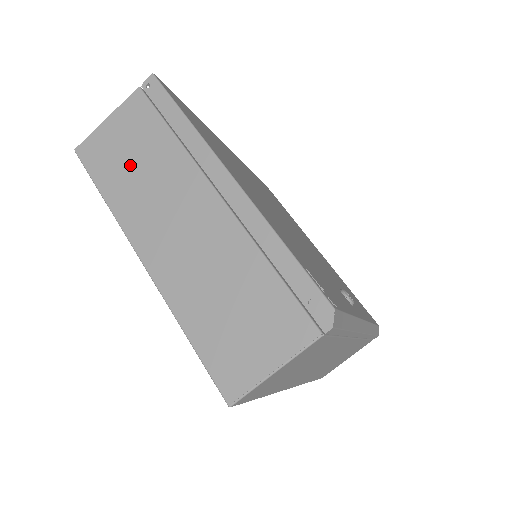
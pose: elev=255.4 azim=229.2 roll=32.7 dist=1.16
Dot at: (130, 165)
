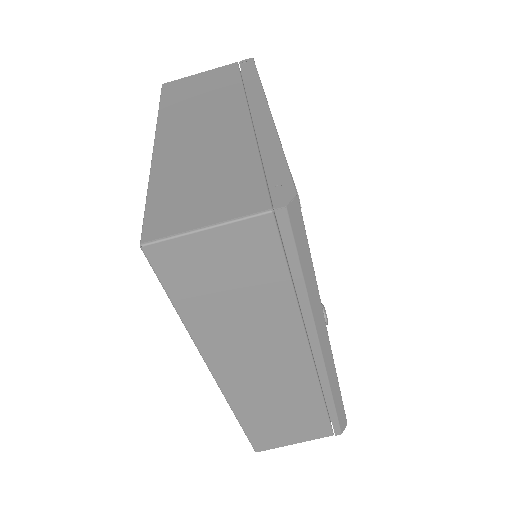
Dot at: (195, 95)
